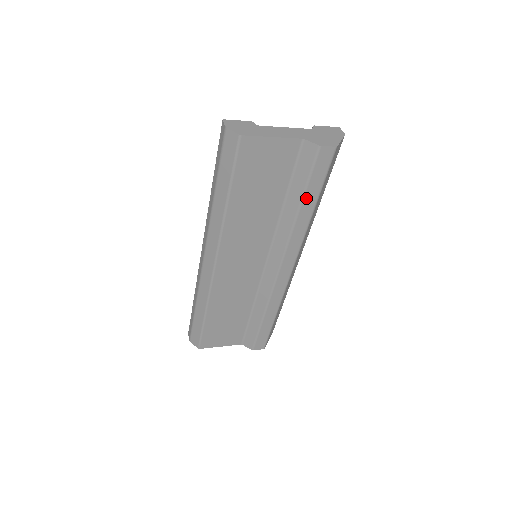
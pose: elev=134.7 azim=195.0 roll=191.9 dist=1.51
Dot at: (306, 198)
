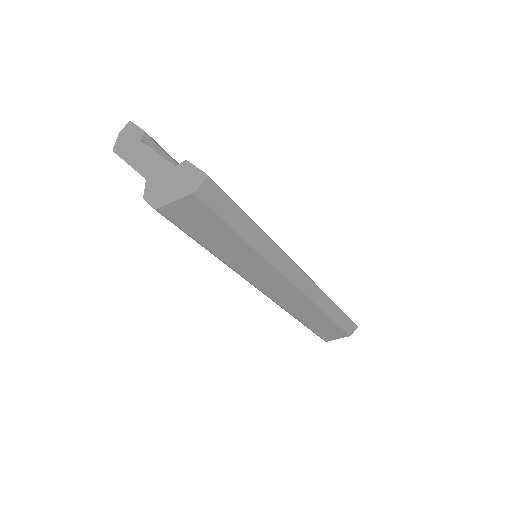
Dot at: occluded
